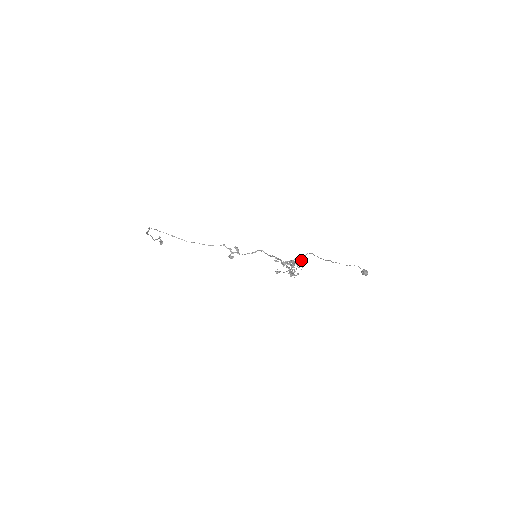
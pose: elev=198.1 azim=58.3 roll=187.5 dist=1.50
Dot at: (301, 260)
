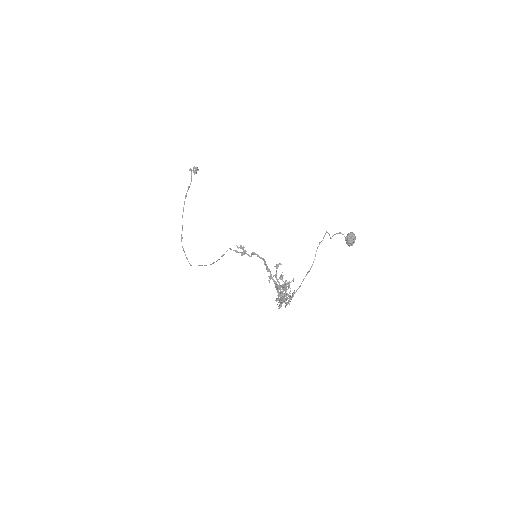
Dot at: (283, 291)
